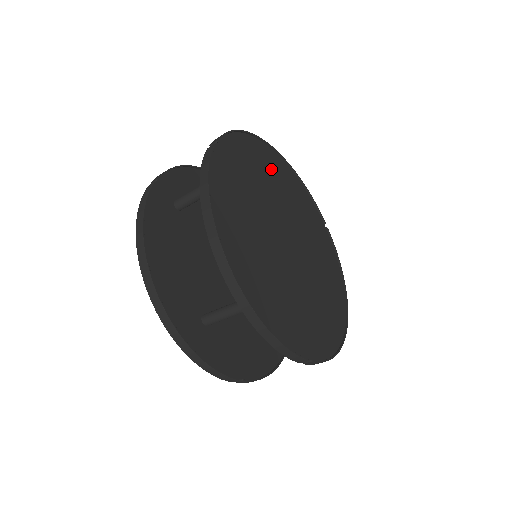
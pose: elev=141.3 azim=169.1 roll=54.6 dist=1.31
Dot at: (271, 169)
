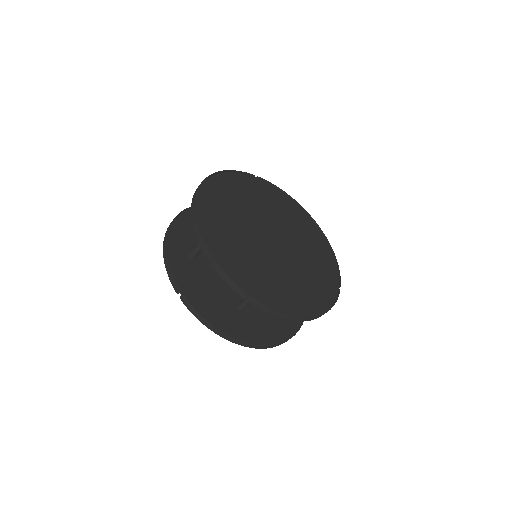
Dot at: (301, 223)
